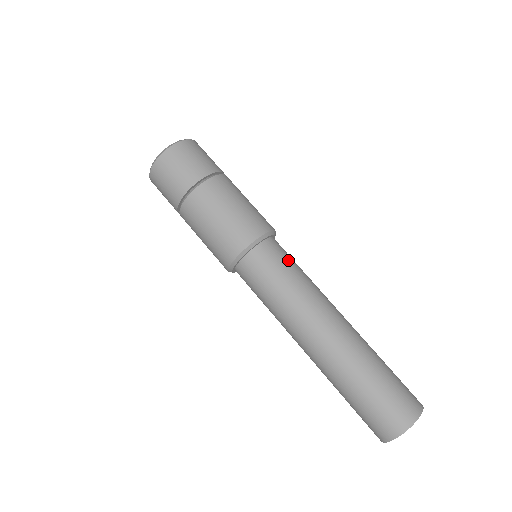
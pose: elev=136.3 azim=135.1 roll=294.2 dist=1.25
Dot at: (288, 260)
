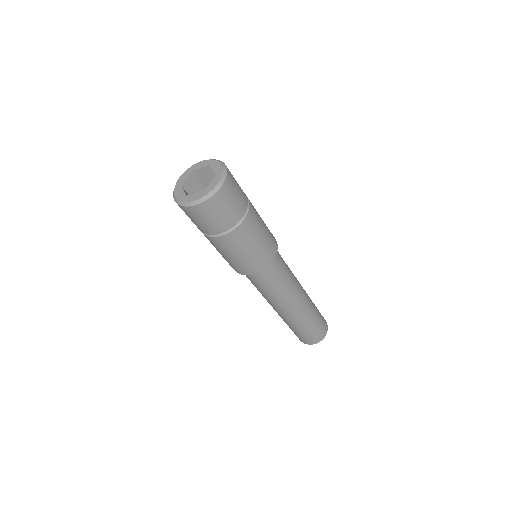
Dot at: (279, 275)
